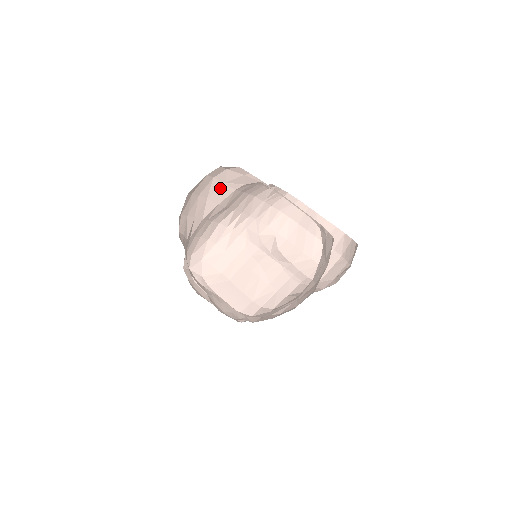
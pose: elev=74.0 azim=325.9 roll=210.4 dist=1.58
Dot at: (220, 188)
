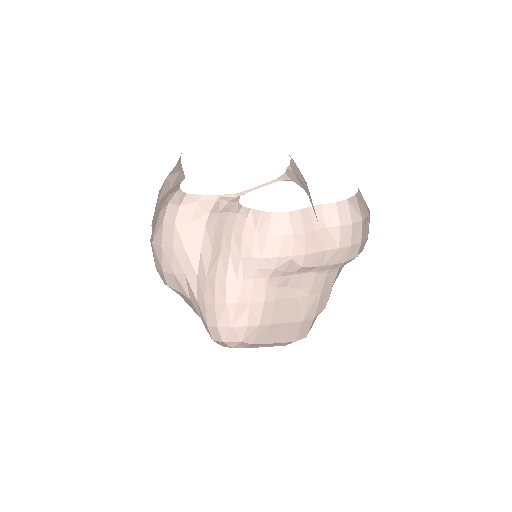
Dot at: (190, 231)
